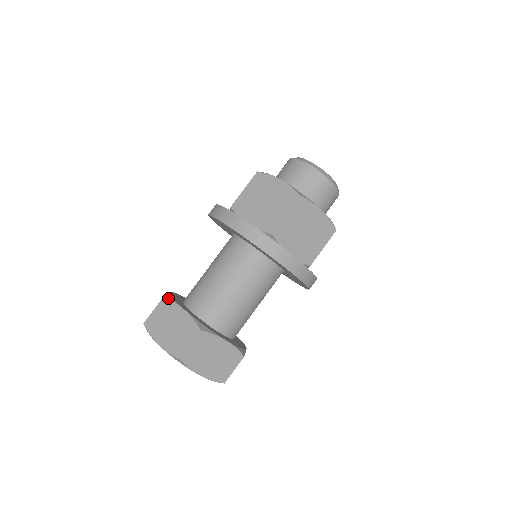
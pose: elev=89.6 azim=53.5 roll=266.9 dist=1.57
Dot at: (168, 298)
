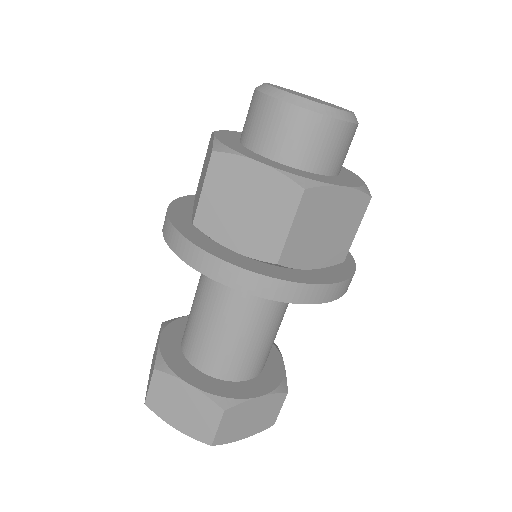
Dot at: (161, 369)
